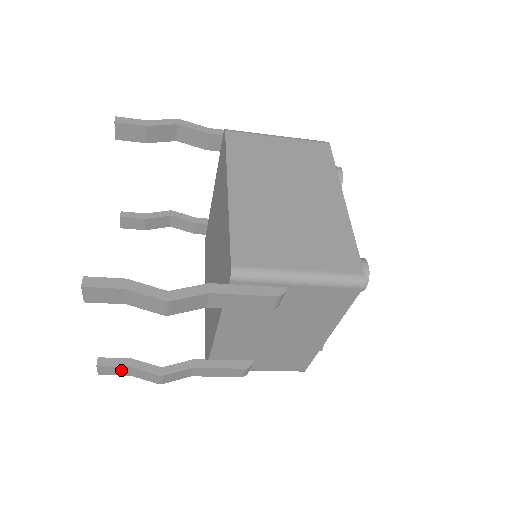
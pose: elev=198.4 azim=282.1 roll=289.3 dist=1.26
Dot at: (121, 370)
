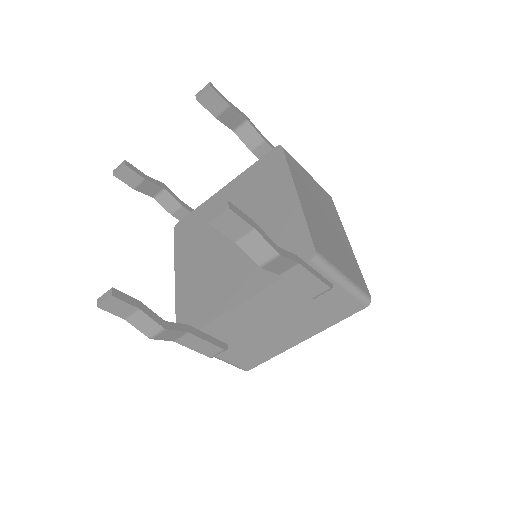
Dot at: (126, 310)
